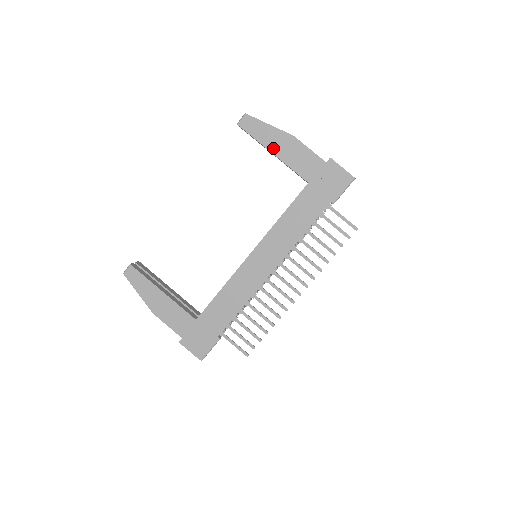
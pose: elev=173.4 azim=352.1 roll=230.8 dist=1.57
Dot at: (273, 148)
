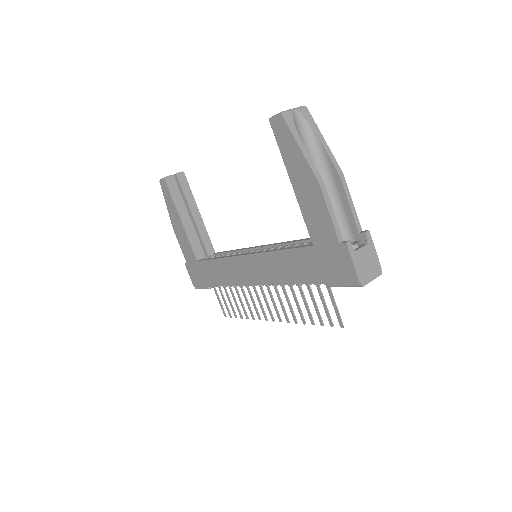
Dot at: (294, 179)
